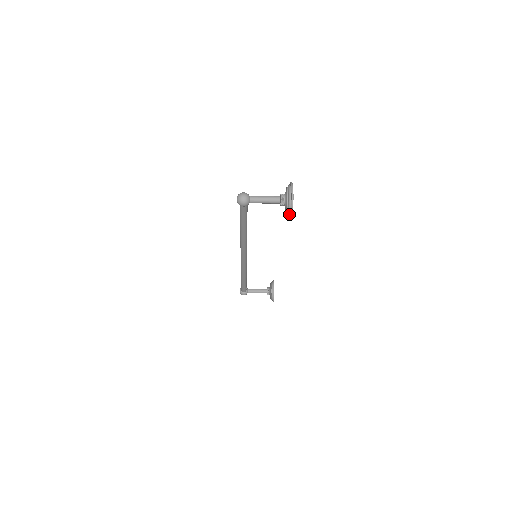
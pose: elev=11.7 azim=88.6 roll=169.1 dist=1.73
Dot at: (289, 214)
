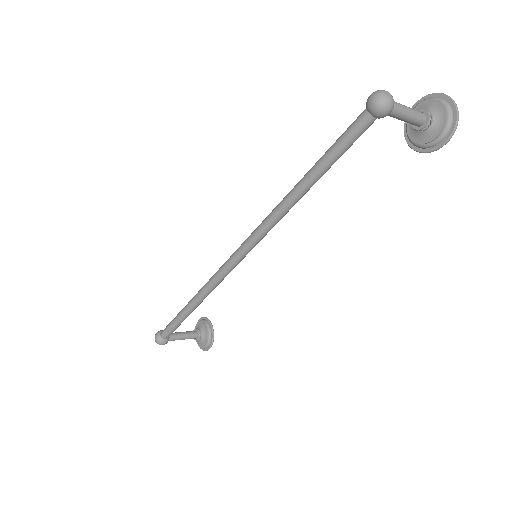
Dot at: (433, 145)
